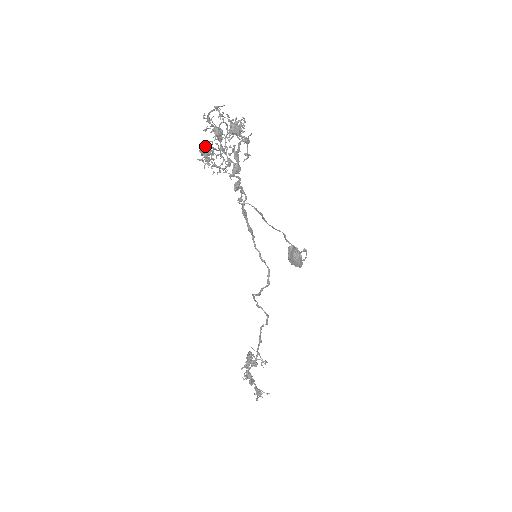
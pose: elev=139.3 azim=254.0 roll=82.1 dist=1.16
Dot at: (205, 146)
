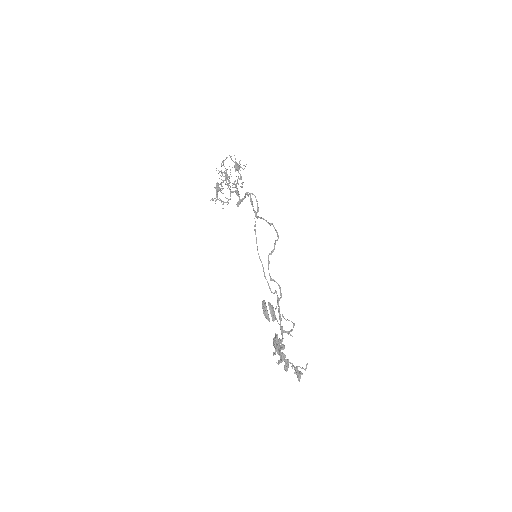
Dot at: occluded
